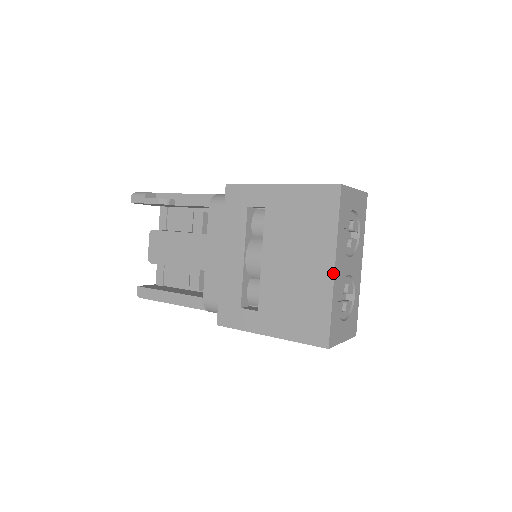
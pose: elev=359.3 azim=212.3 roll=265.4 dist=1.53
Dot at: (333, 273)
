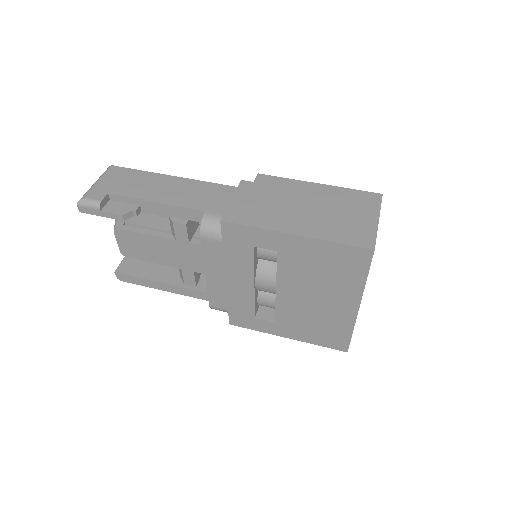
Dot at: (357, 312)
